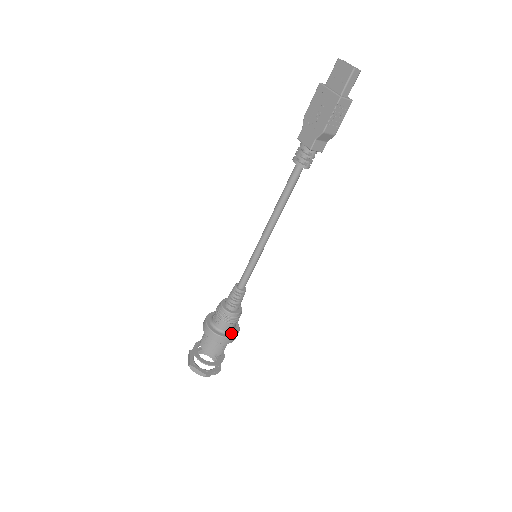
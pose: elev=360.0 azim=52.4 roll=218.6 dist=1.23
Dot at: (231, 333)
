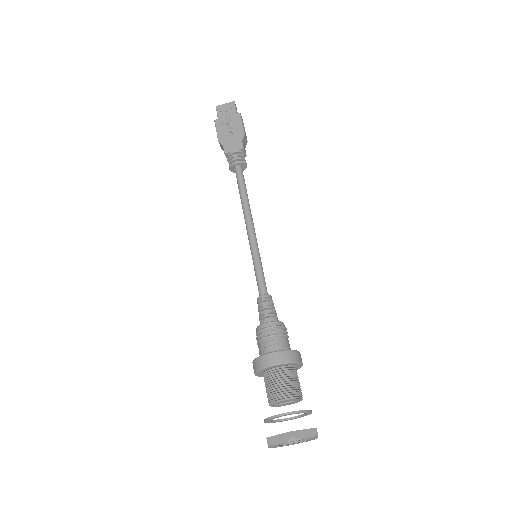
Dot at: occluded
